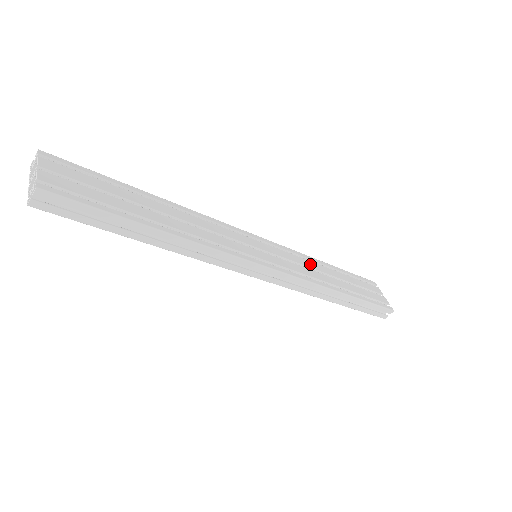
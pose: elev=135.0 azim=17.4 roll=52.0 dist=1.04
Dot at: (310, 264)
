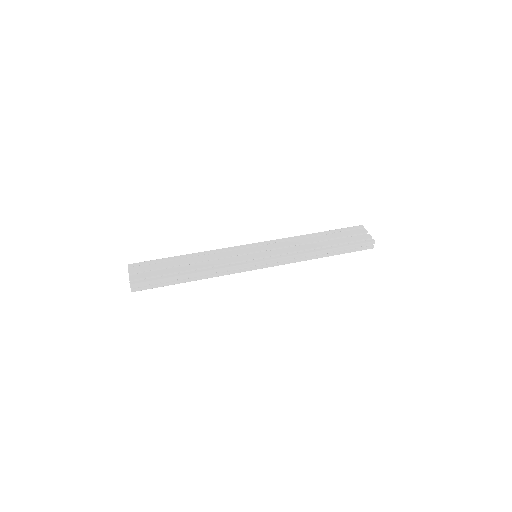
Dot at: (297, 242)
